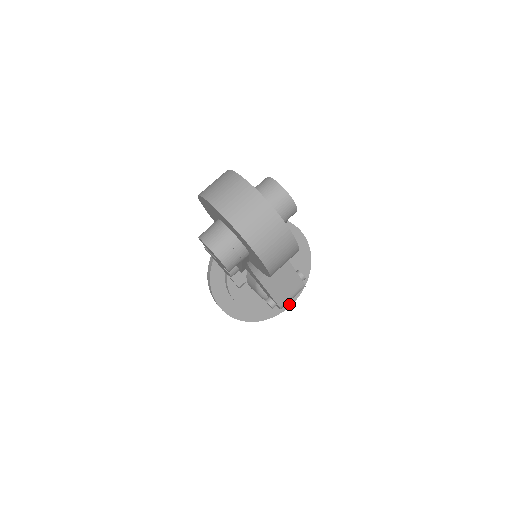
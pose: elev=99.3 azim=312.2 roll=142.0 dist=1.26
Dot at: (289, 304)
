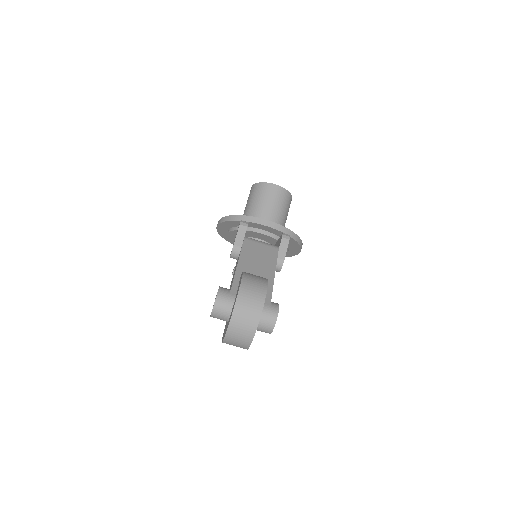
Dot at: occluded
